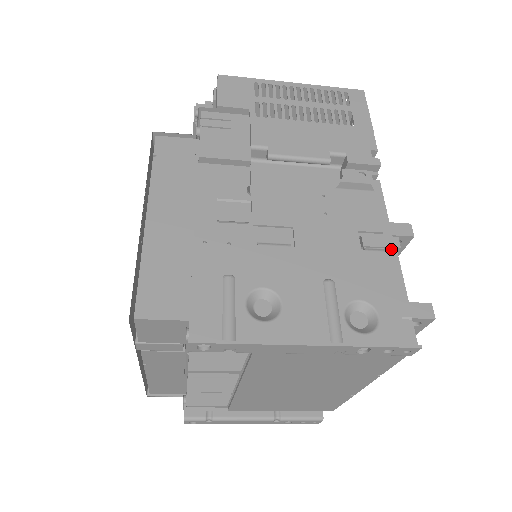
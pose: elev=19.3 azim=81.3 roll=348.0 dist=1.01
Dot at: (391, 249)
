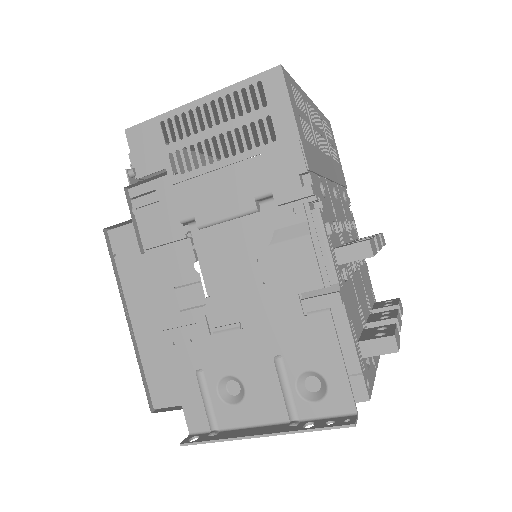
Dot at: (335, 303)
